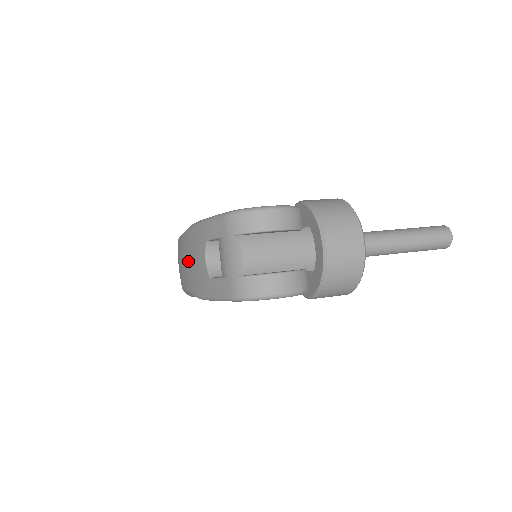
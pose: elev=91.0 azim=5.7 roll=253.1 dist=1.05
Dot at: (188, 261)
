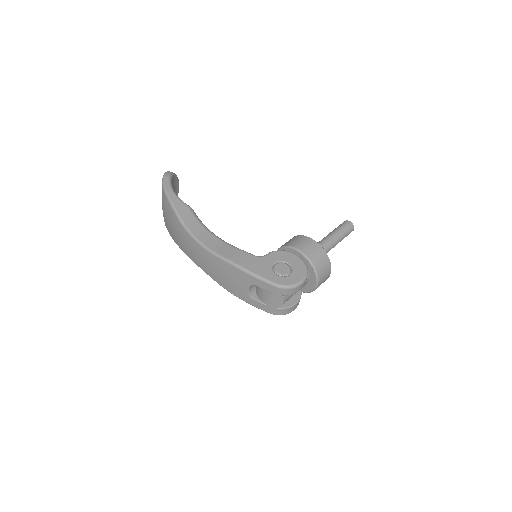
Dot at: (223, 274)
